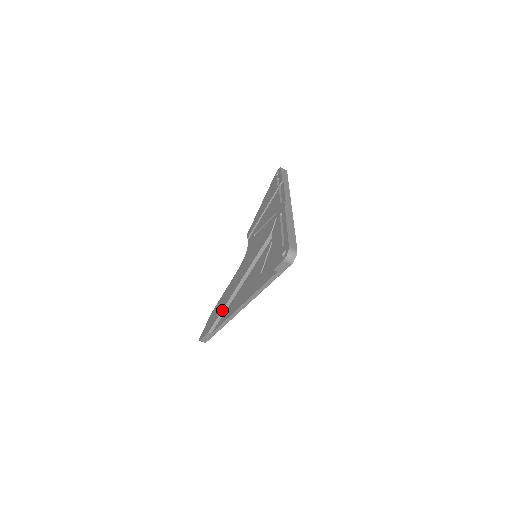
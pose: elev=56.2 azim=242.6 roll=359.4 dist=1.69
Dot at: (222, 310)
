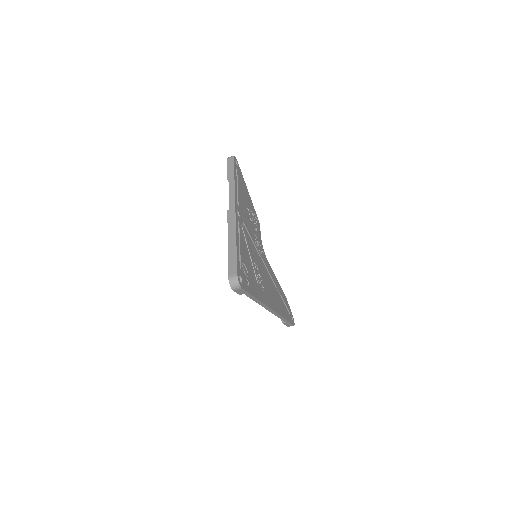
Dot at: occluded
